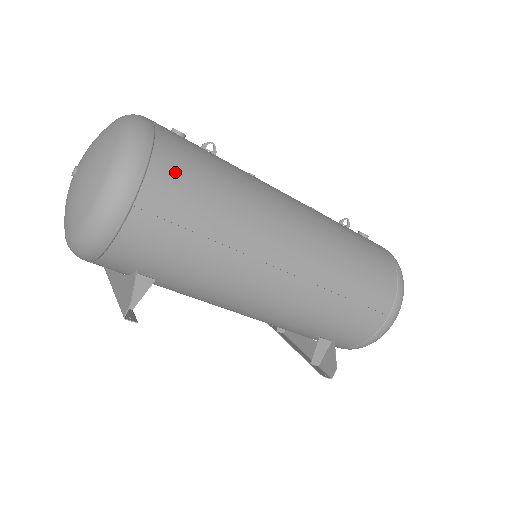
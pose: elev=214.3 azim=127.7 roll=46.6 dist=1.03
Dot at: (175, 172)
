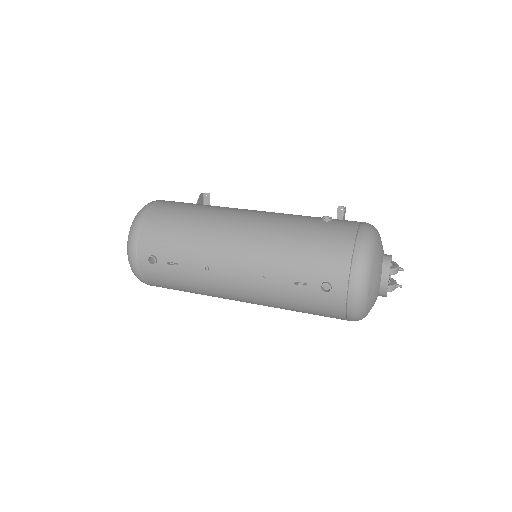
Dot at: (163, 287)
